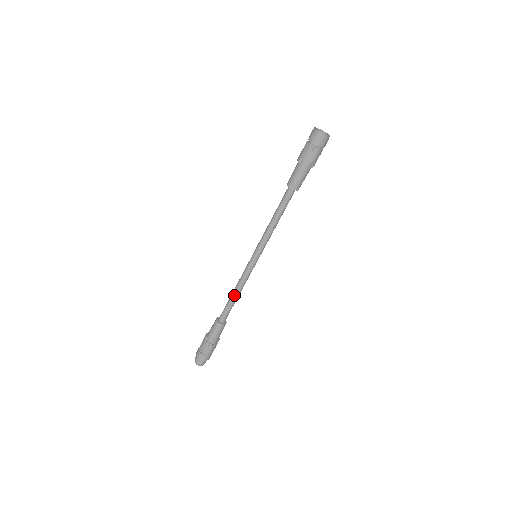
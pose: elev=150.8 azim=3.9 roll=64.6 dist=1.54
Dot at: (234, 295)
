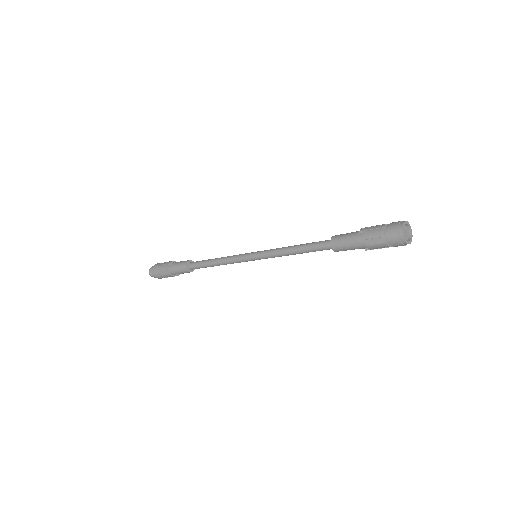
Dot at: (214, 261)
